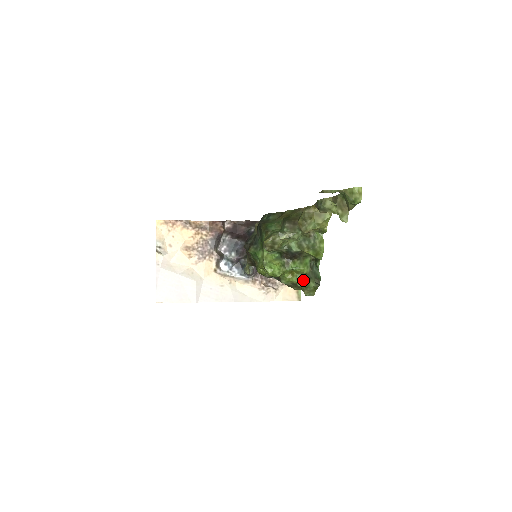
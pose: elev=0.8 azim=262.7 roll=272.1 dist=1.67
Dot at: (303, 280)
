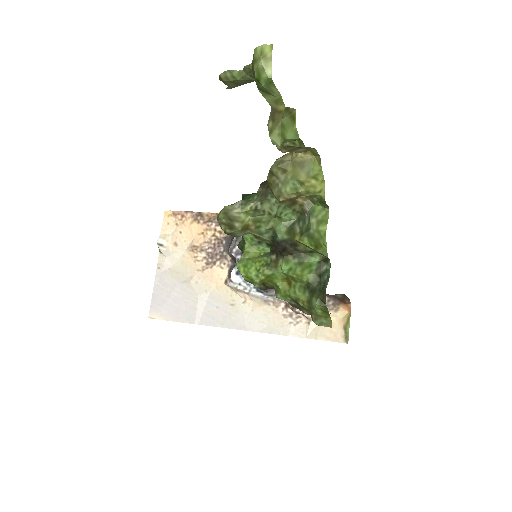
Dot at: (304, 294)
